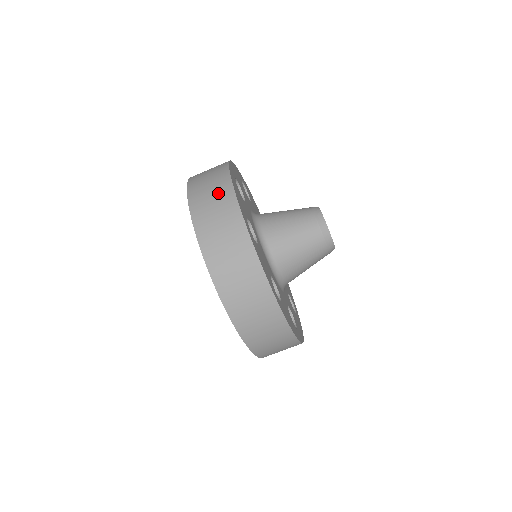
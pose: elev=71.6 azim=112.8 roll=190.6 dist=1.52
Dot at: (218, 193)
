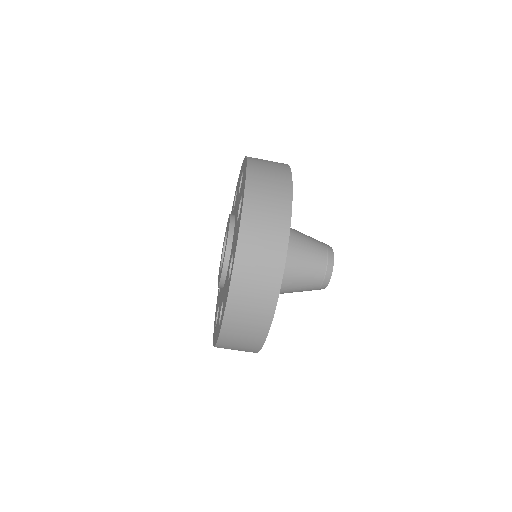
Dot at: (256, 321)
